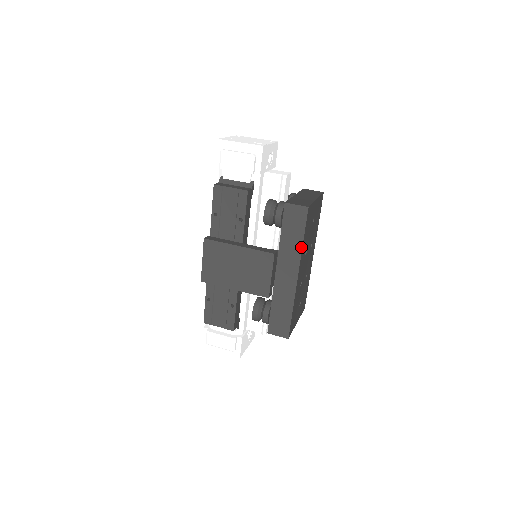
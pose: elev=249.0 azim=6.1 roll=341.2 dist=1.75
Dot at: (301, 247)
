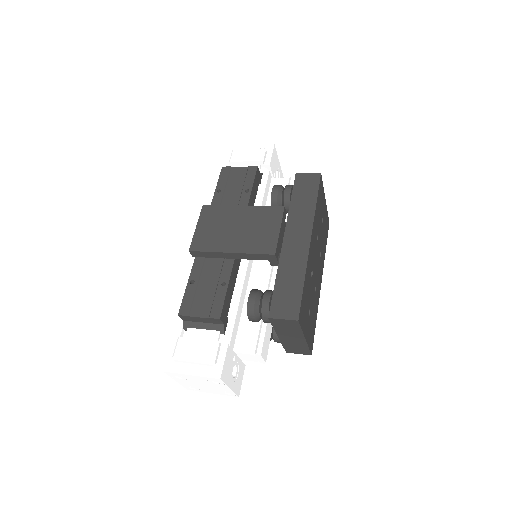
Dot at: (314, 209)
